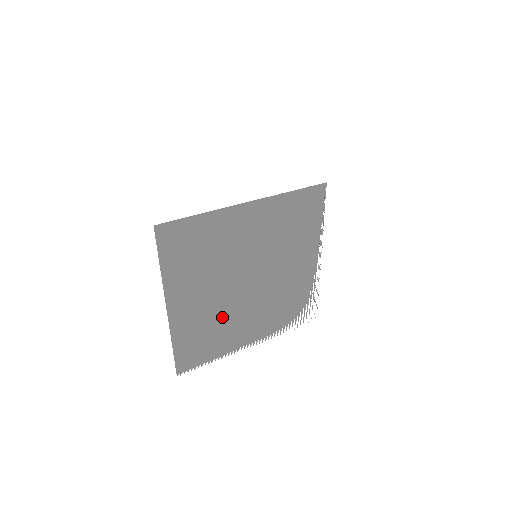
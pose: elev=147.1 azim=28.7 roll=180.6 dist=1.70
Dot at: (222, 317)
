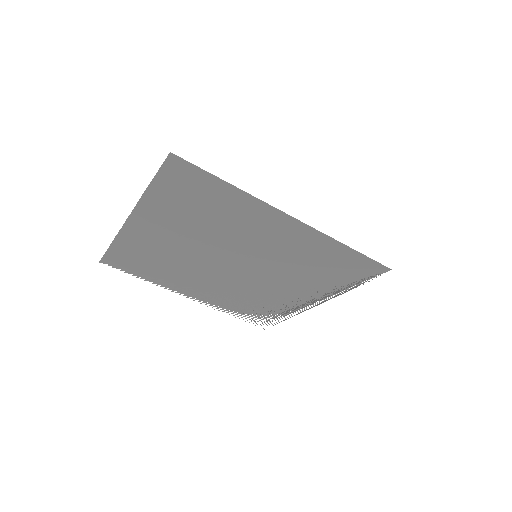
Dot at: (179, 263)
